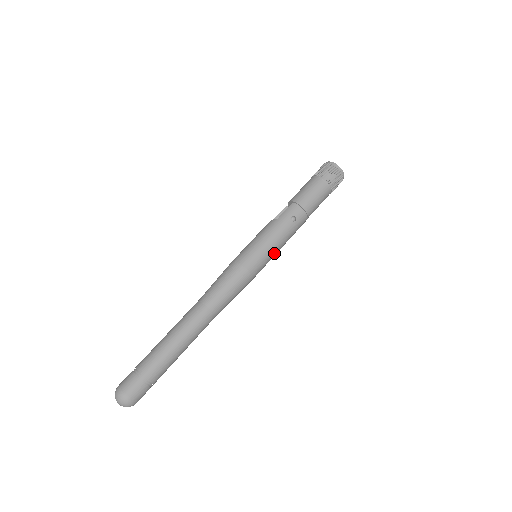
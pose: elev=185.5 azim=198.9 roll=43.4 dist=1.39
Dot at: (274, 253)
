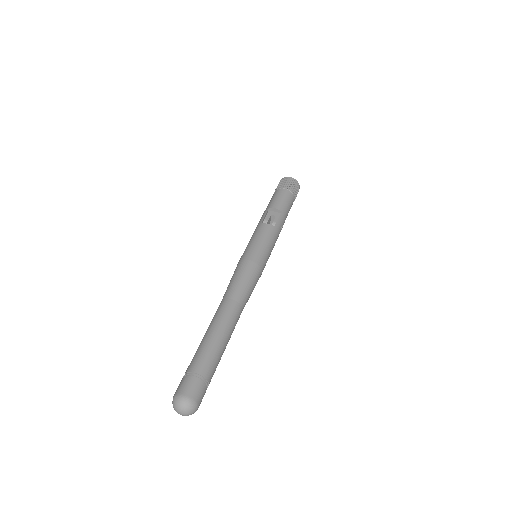
Dot at: occluded
